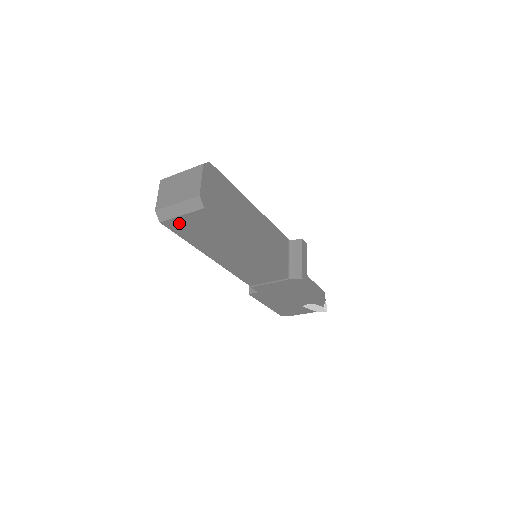
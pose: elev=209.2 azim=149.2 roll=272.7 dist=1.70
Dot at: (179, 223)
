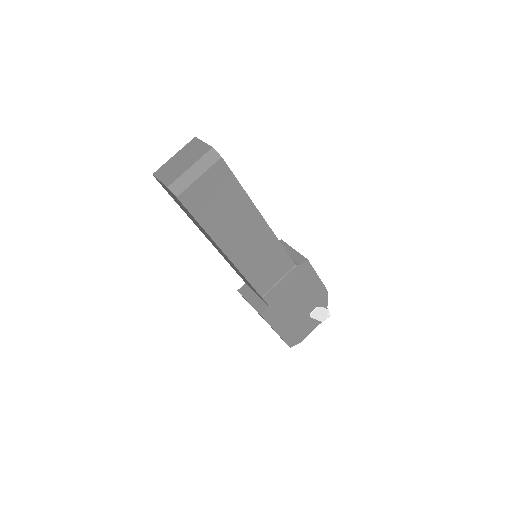
Dot at: (196, 193)
